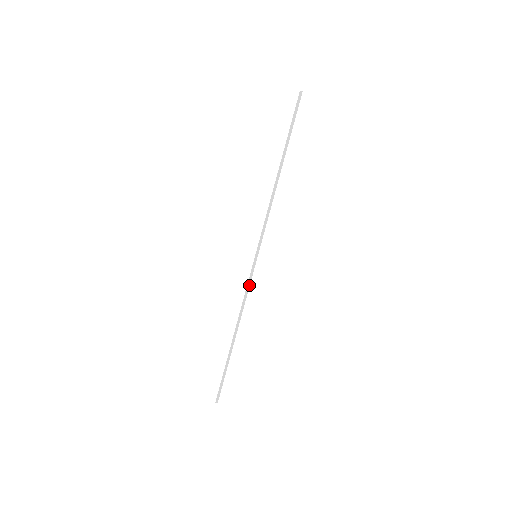
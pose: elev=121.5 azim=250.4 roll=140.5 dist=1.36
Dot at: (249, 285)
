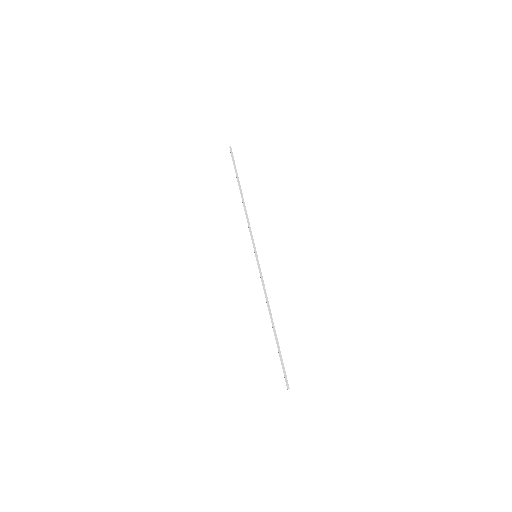
Dot at: (262, 278)
